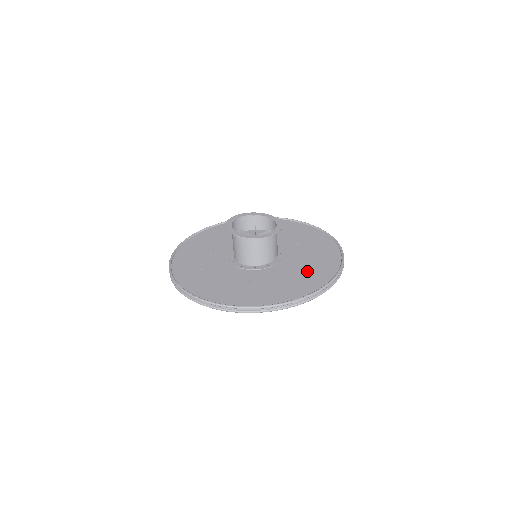
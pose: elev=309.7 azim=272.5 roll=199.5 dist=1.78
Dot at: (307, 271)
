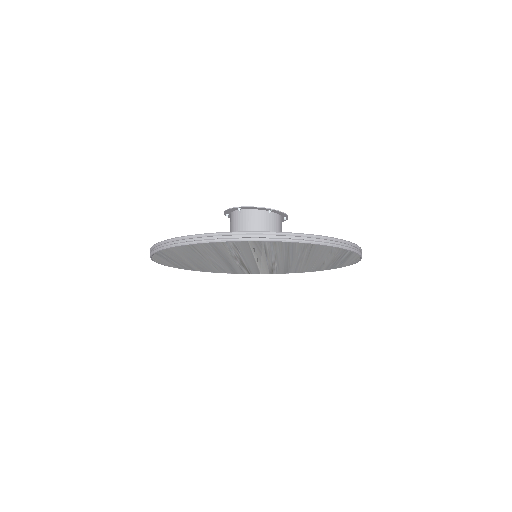
Dot at: occluded
